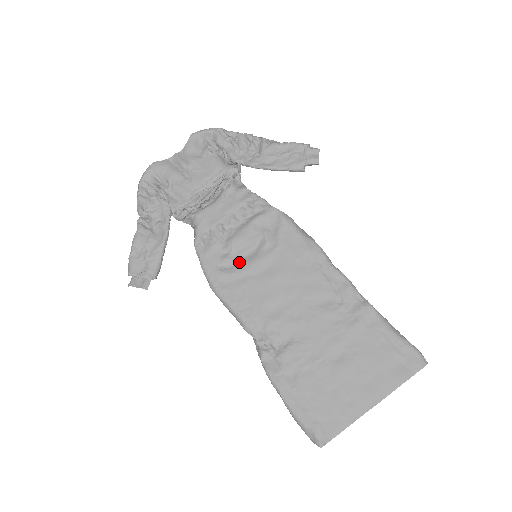
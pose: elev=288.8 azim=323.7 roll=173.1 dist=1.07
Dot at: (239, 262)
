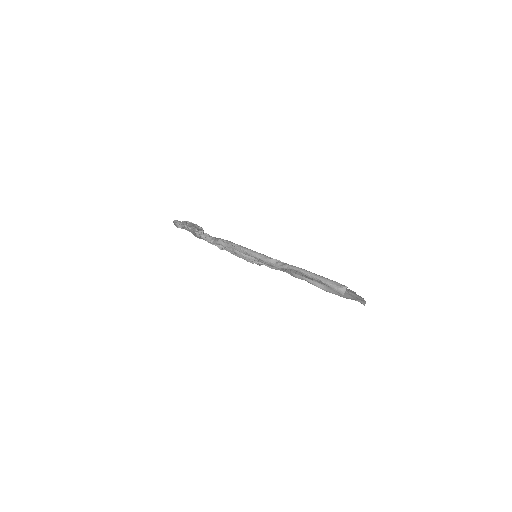
Dot at: occluded
